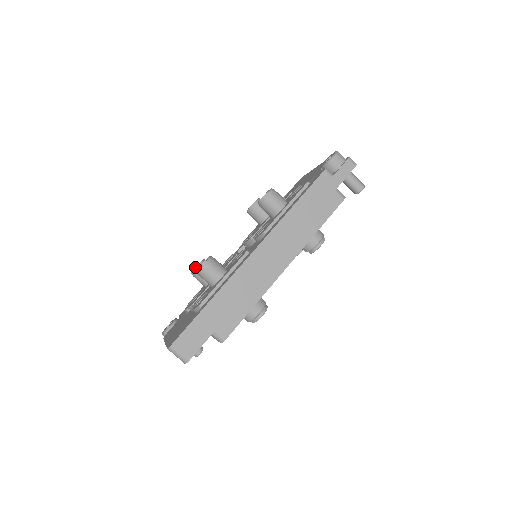
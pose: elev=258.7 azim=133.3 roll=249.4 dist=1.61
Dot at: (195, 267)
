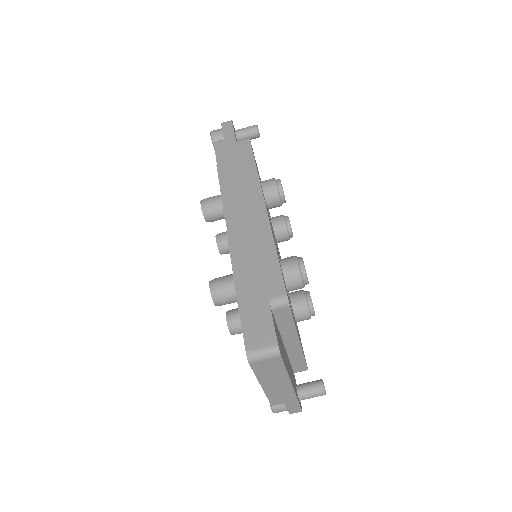
Dot at: occluded
